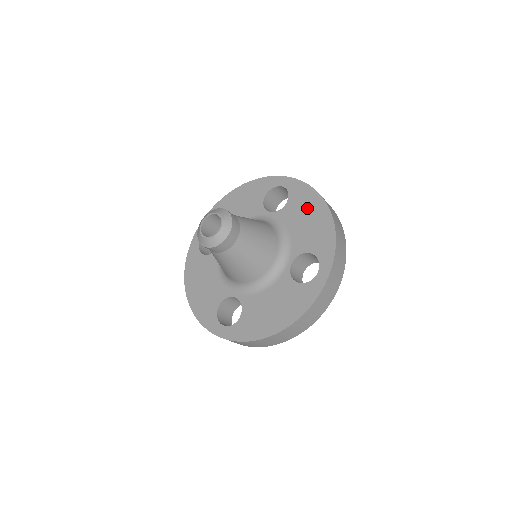
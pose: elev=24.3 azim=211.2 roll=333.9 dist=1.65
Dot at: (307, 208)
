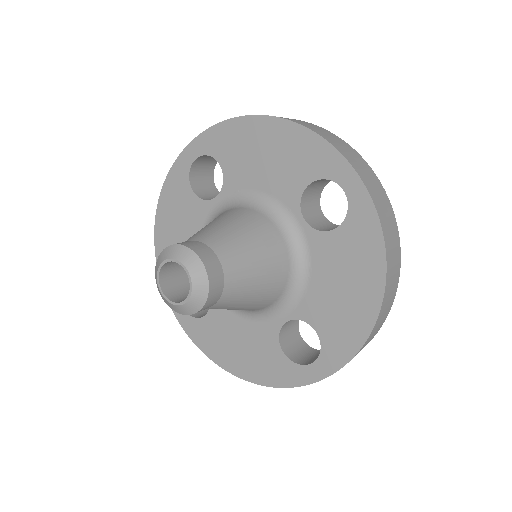
Dot at: (355, 270)
